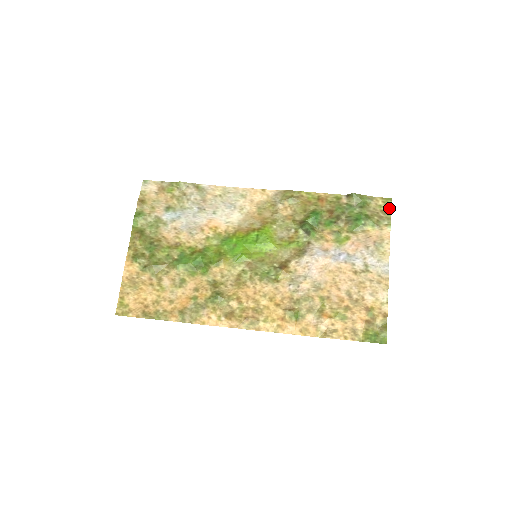
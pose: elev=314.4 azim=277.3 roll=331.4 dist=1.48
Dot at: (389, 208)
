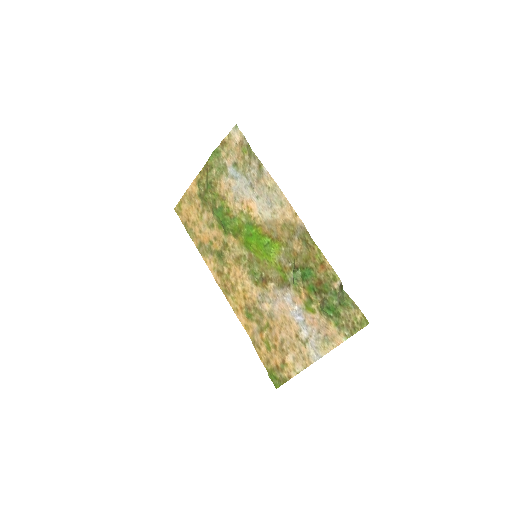
Dot at: (359, 328)
